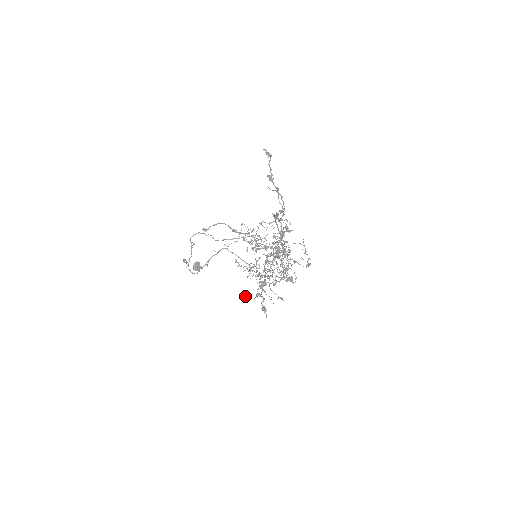
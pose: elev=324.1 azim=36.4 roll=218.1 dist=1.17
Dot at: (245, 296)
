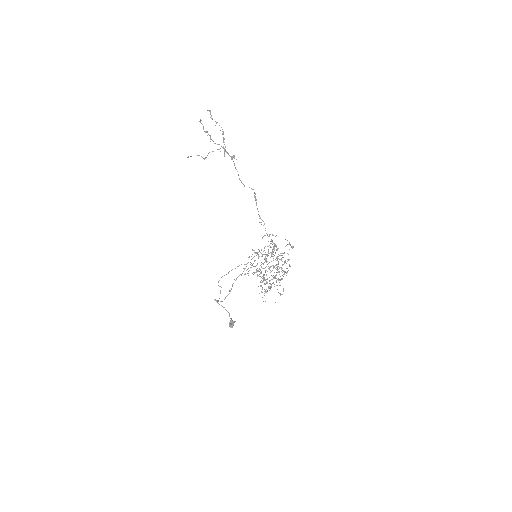
Dot at: occluded
